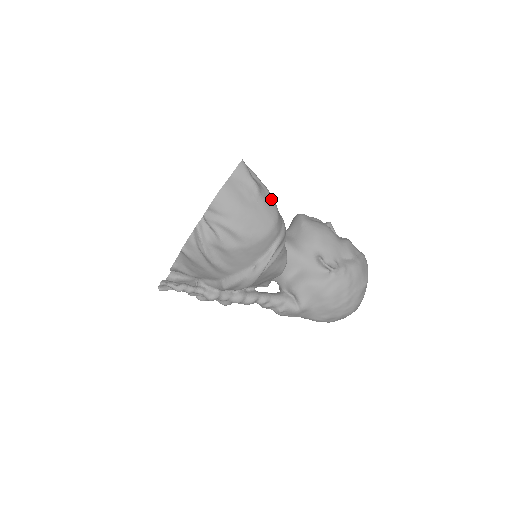
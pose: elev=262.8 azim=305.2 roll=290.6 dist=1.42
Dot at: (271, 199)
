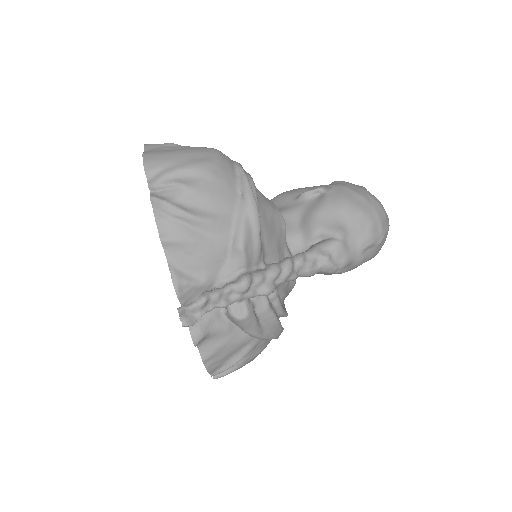
Dot at: occluded
